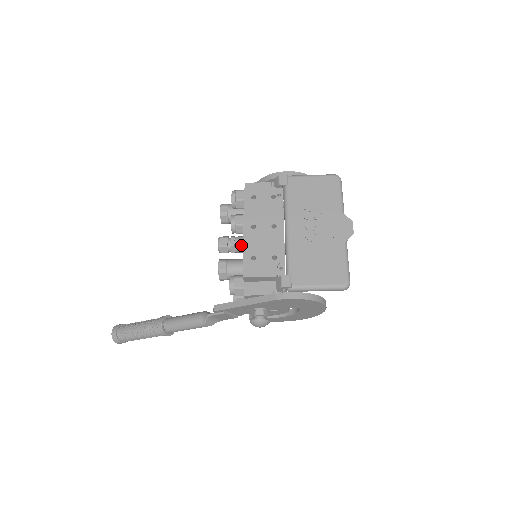
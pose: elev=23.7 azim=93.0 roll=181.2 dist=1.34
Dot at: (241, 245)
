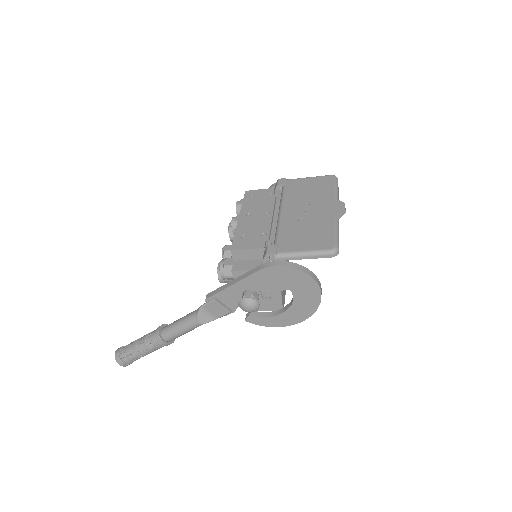
Dot at: occluded
